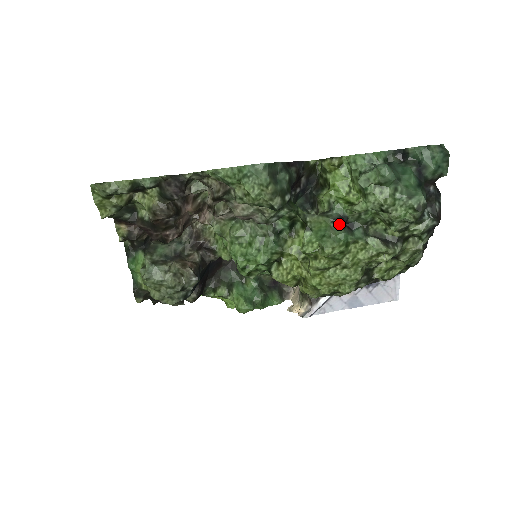
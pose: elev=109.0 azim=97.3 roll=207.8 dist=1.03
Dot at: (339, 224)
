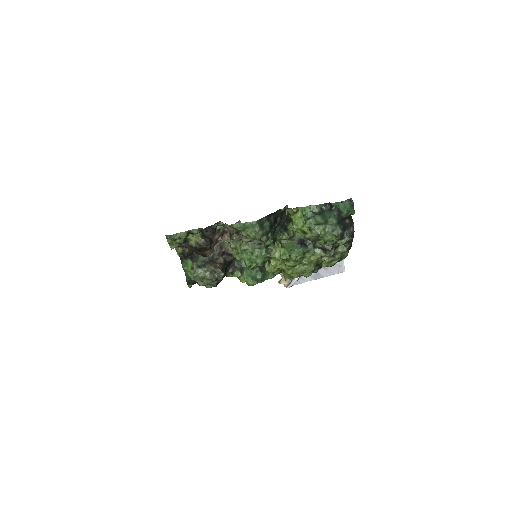
Dot at: (299, 244)
